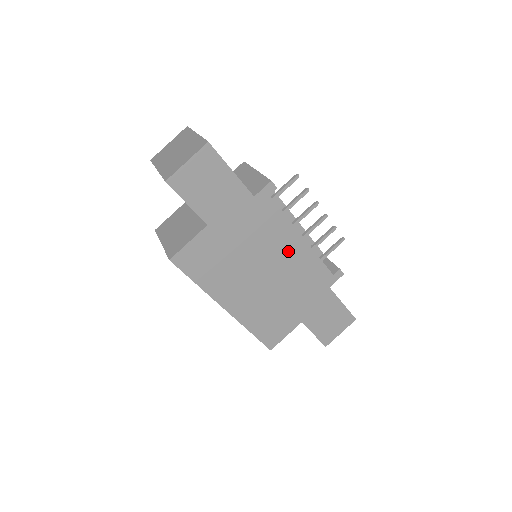
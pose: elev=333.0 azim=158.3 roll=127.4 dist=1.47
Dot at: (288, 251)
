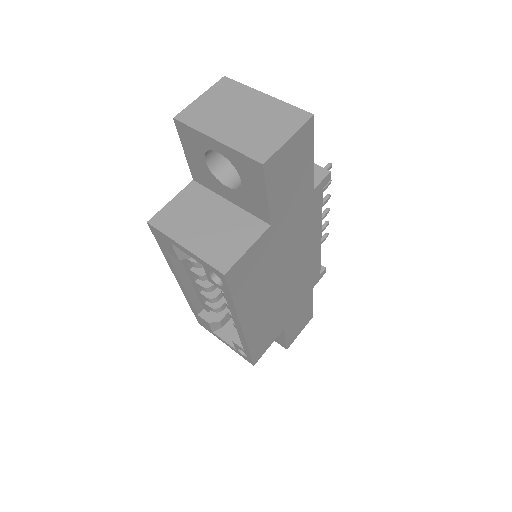
Dot at: (307, 252)
